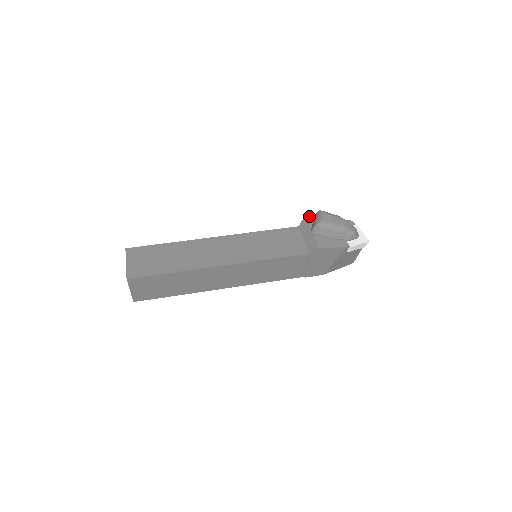
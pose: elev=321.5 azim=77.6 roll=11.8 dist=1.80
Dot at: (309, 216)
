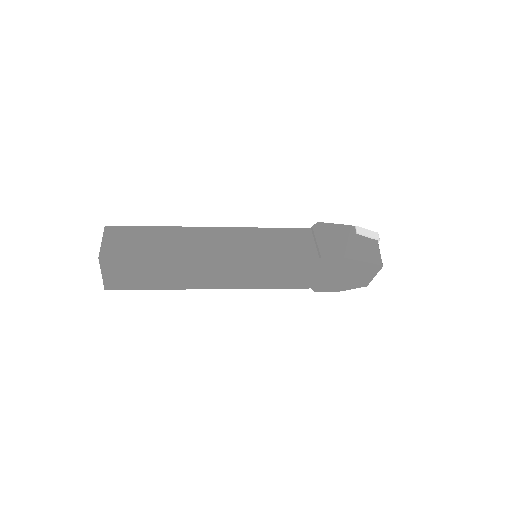
Dot at: occluded
